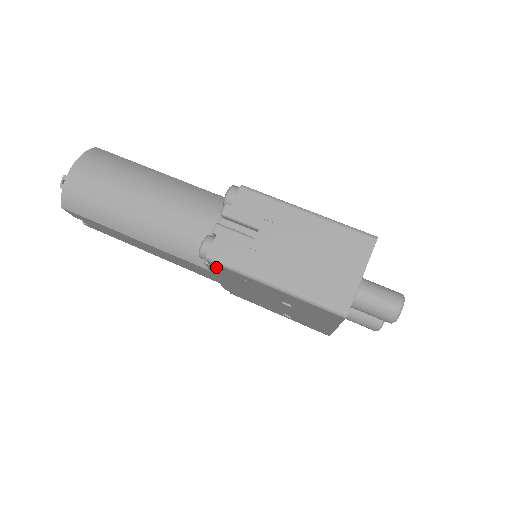
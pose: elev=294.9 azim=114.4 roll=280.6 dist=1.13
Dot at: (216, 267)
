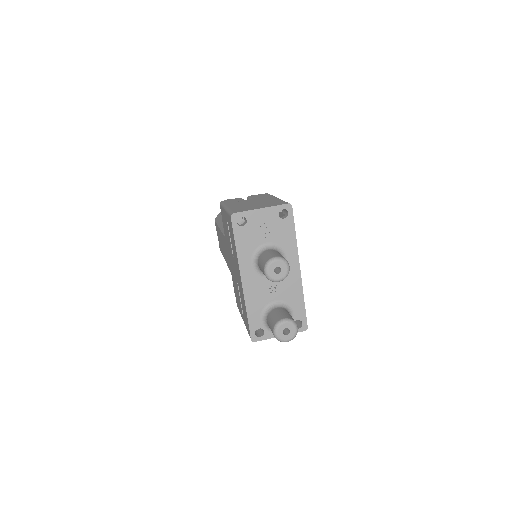
Dot at: occluded
